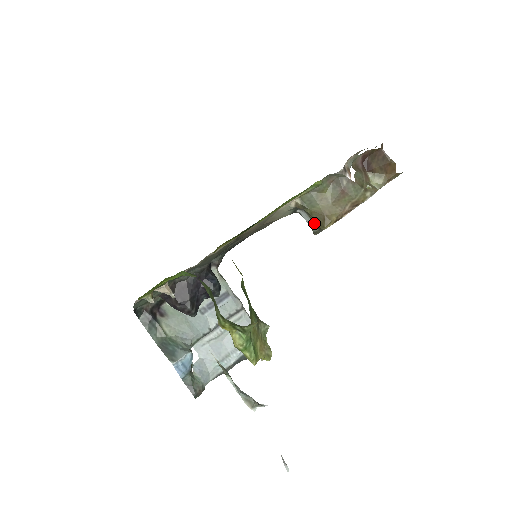
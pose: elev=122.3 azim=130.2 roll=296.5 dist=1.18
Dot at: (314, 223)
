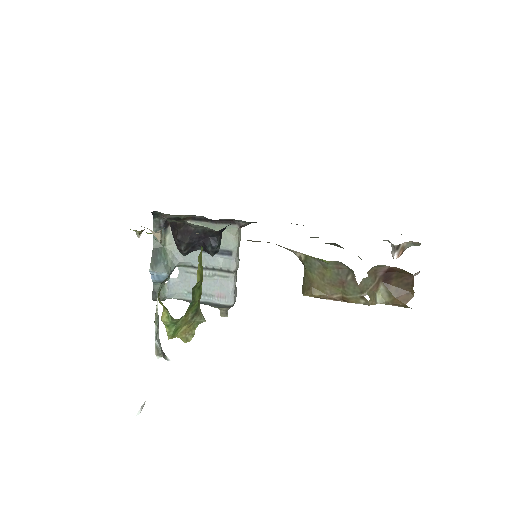
Dot at: (303, 282)
